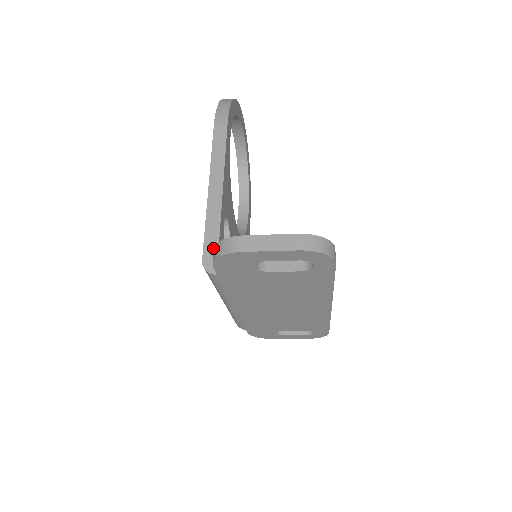
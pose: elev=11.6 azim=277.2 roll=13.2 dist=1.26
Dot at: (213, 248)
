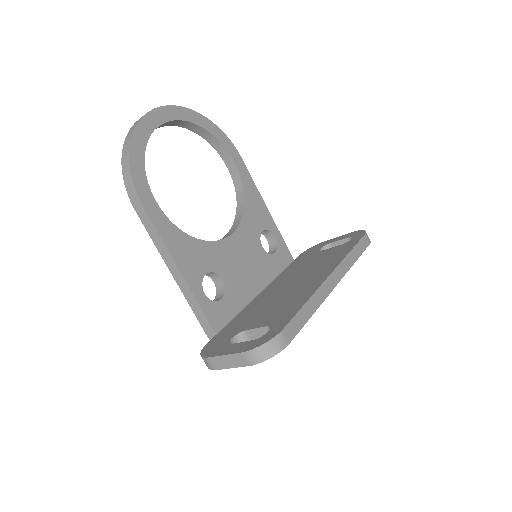
Dot at: (207, 326)
